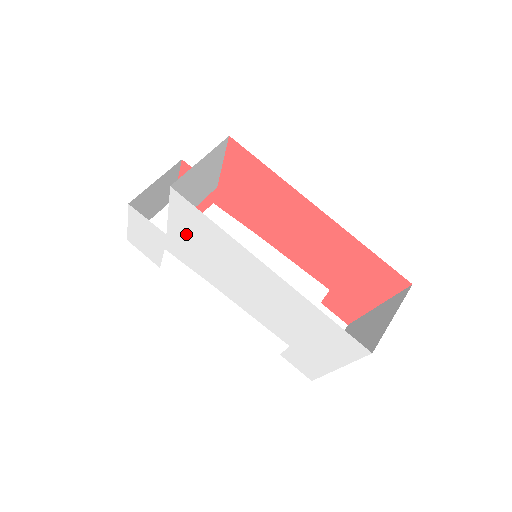
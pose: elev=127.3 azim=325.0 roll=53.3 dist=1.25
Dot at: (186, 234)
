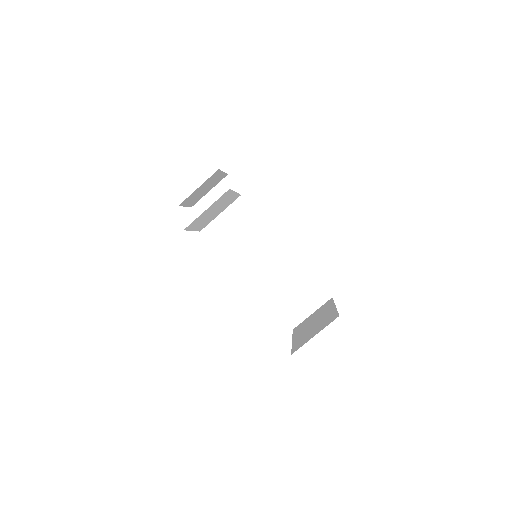
Dot at: occluded
